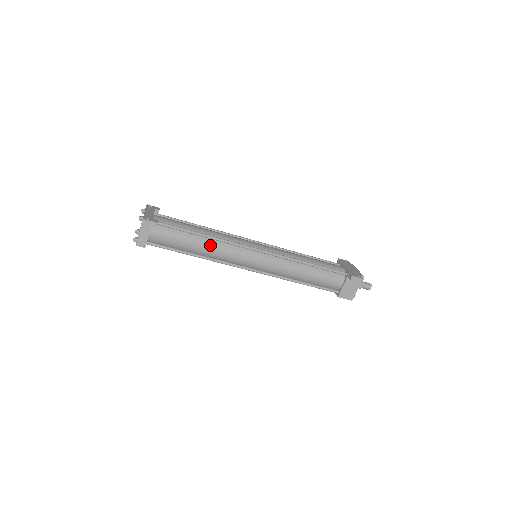
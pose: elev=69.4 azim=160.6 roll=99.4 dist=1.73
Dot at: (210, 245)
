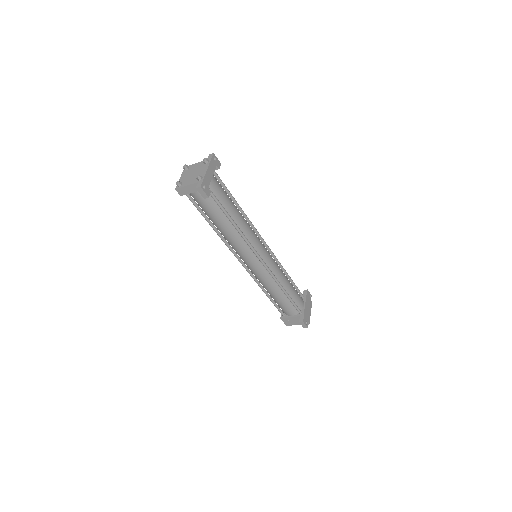
Dot at: (232, 233)
